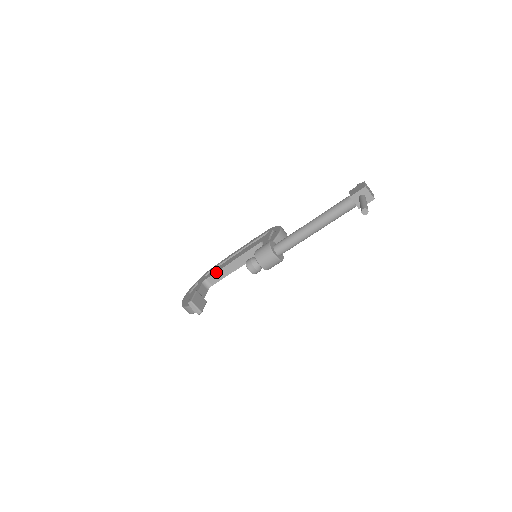
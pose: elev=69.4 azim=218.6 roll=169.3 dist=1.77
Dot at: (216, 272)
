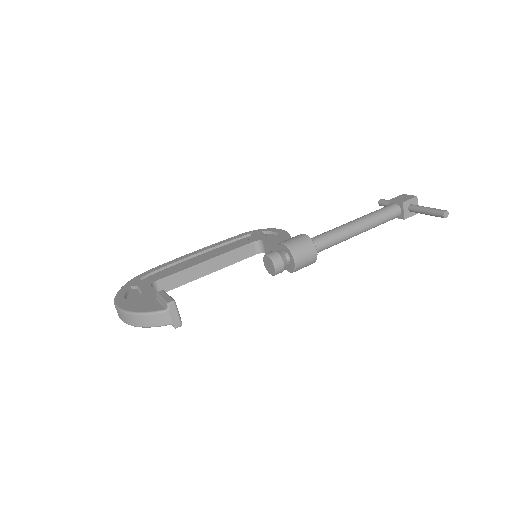
Dot at: (176, 272)
